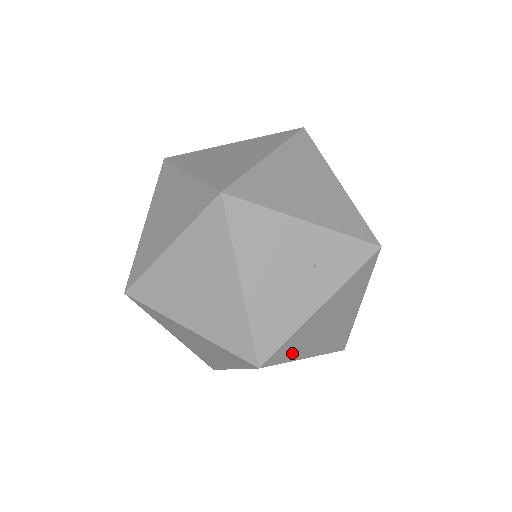
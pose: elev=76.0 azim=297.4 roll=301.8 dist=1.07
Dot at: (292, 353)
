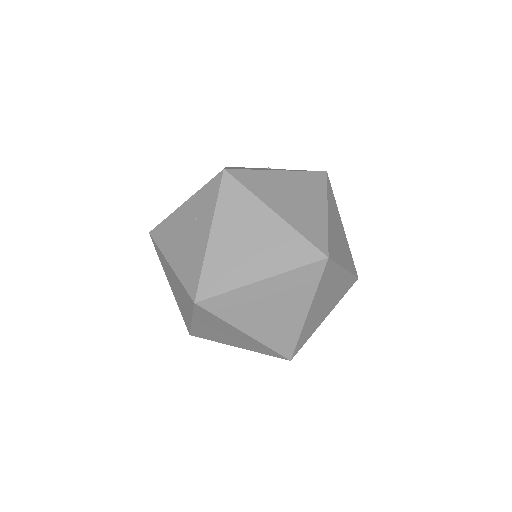
Dot at: (226, 281)
